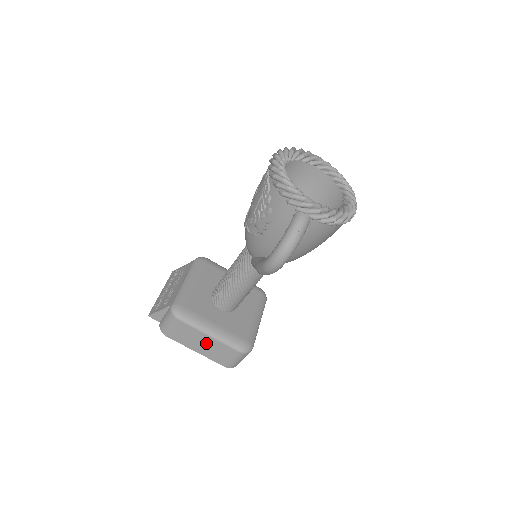
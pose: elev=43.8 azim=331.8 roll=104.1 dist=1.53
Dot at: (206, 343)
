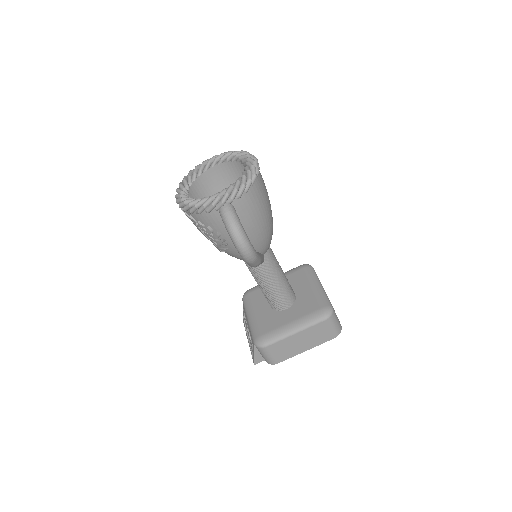
Dot at: (301, 339)
